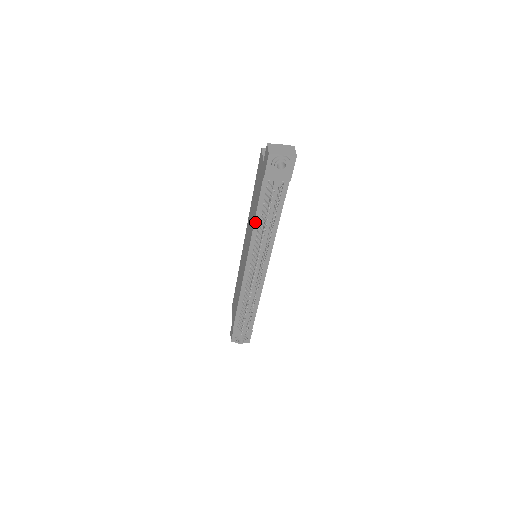
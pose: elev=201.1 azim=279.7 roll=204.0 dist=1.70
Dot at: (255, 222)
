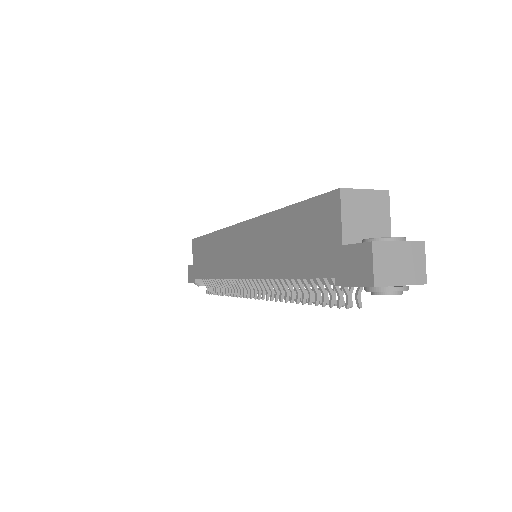
Dot at: (281, 278)
